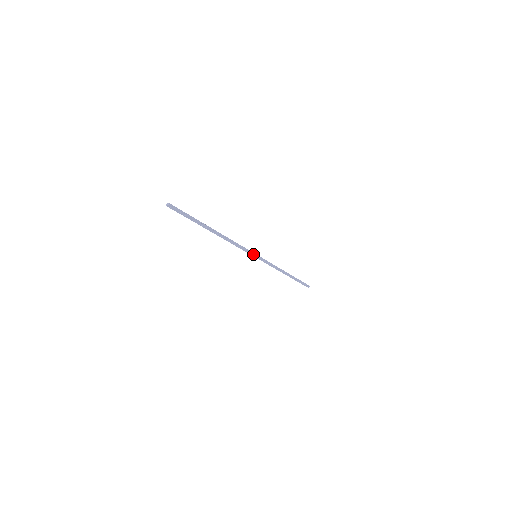
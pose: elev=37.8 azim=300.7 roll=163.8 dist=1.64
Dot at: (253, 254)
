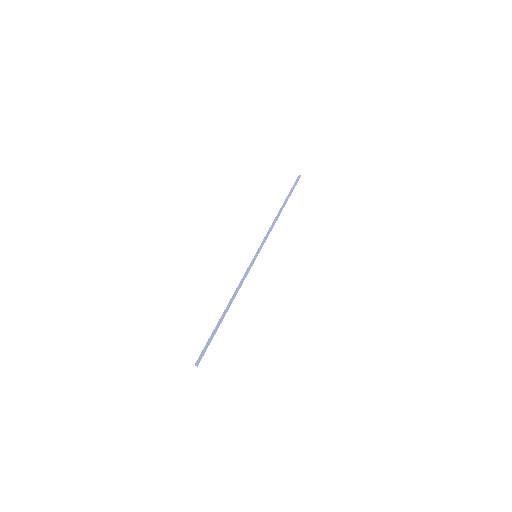
Dot at: (254, 261)
